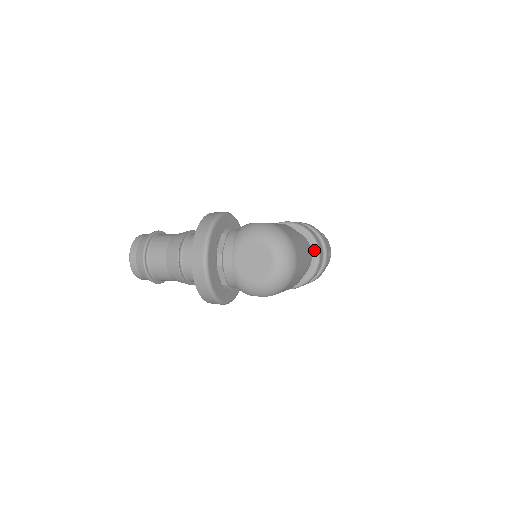
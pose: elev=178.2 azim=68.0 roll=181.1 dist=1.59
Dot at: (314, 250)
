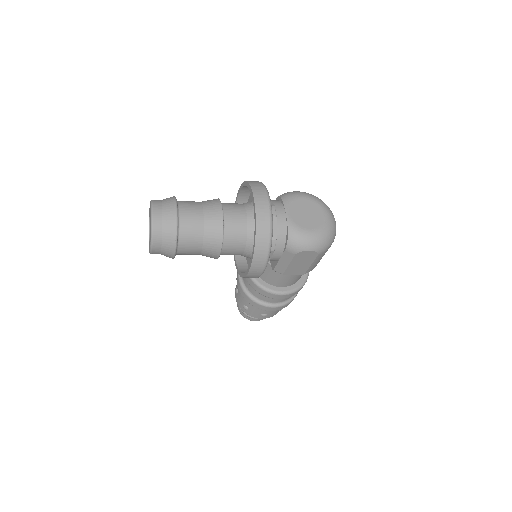
Dot at: occluded
